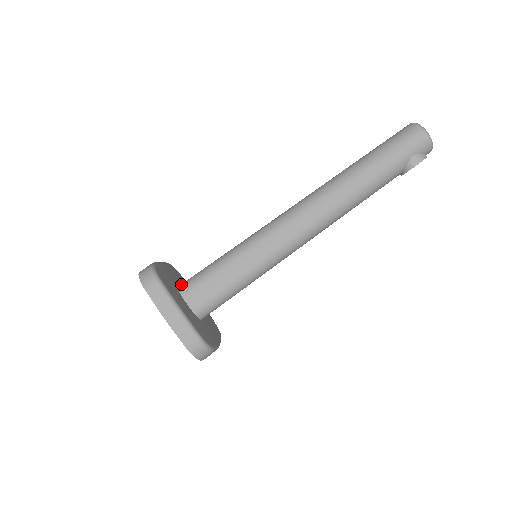
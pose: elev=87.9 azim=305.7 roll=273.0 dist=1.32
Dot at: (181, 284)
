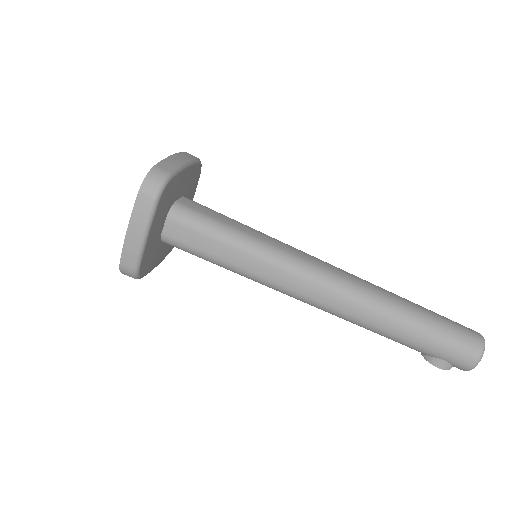
Dot at: (180, 203)
